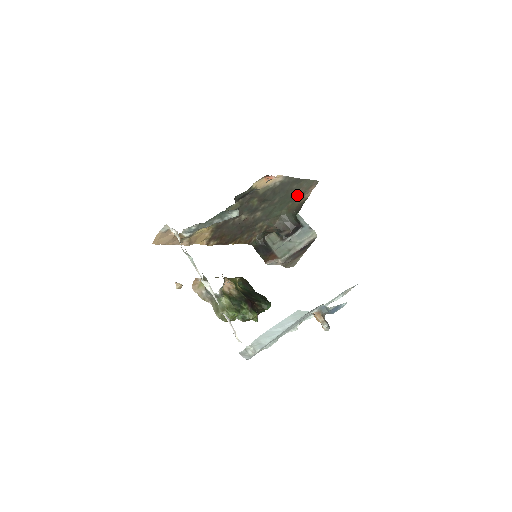
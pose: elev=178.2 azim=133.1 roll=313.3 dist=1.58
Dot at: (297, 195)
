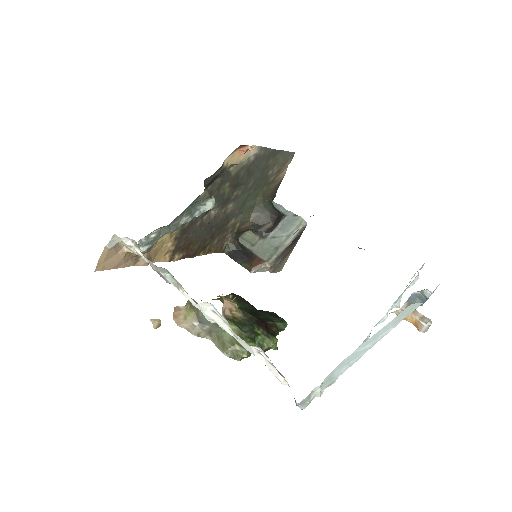
Dot at: (272, 175)
